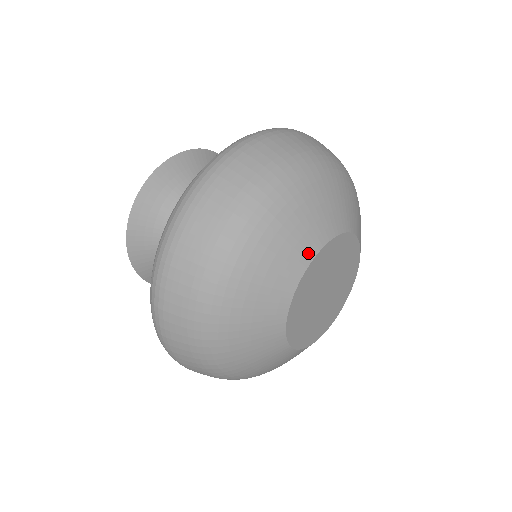
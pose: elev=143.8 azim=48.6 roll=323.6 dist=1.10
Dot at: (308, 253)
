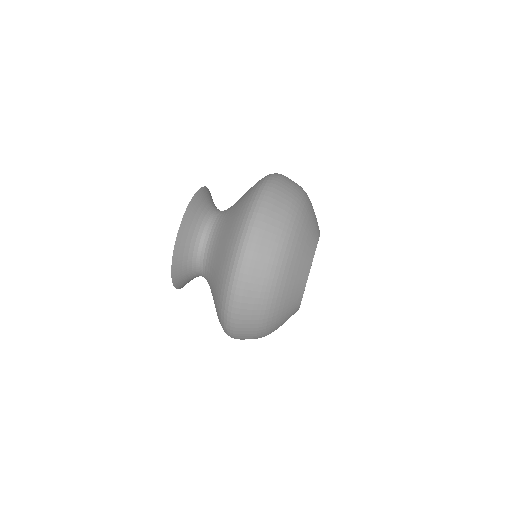
Dot at: (301, 293)
